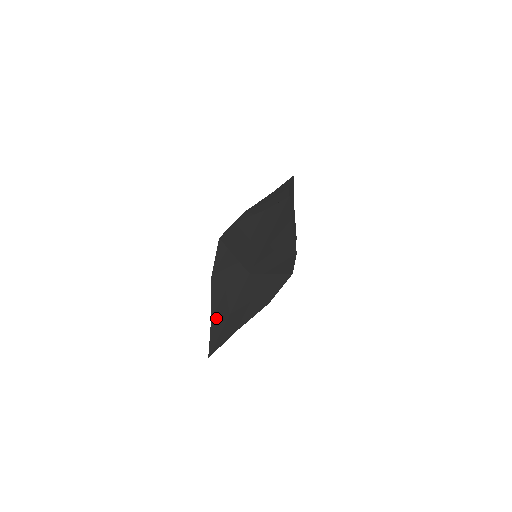
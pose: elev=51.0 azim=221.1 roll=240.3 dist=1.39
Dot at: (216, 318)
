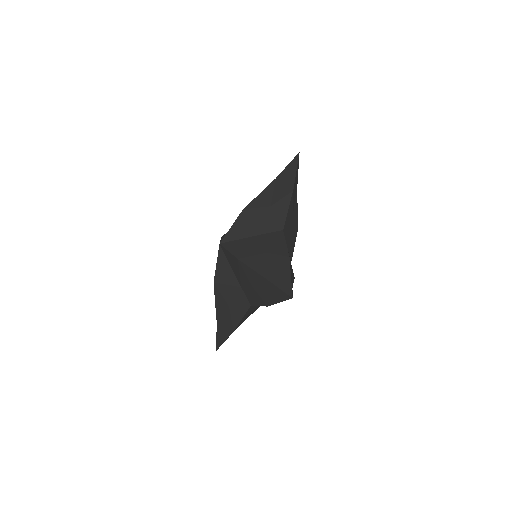
Dot at: (273, 272)
